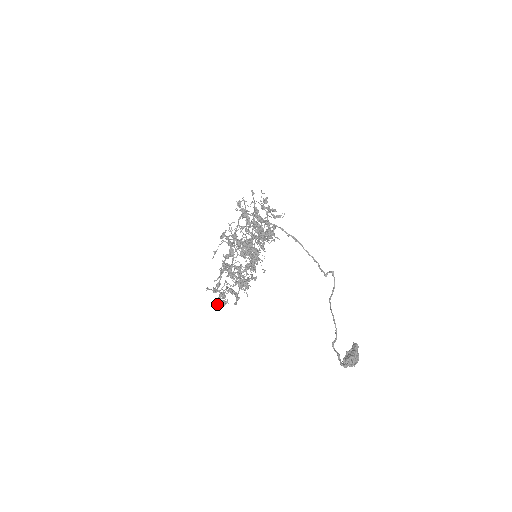
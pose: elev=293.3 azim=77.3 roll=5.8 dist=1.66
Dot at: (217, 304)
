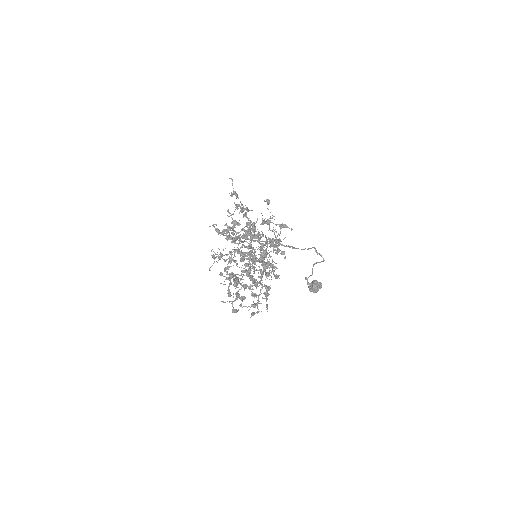
Dot at: occluded
